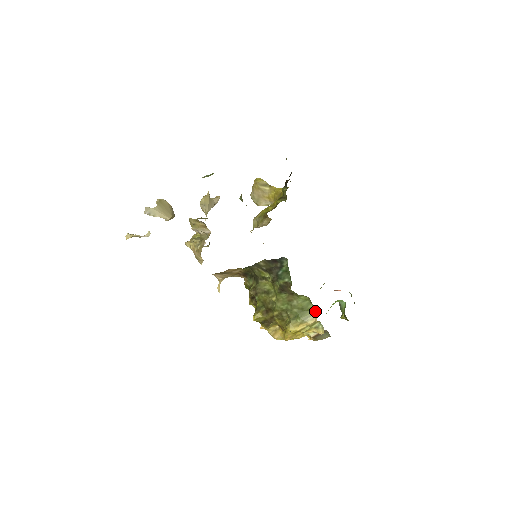
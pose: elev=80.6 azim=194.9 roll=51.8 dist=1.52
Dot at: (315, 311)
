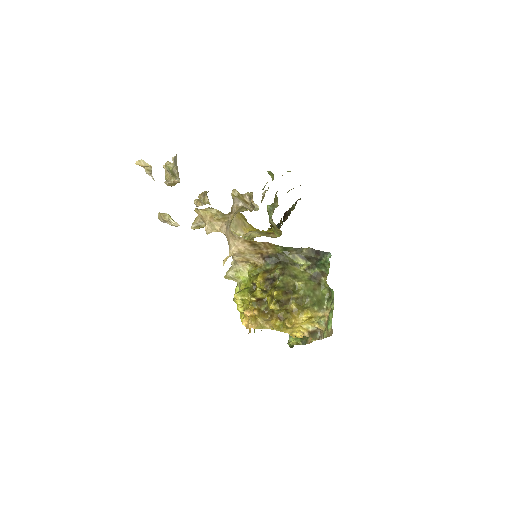
Dot at: (325, 307)
